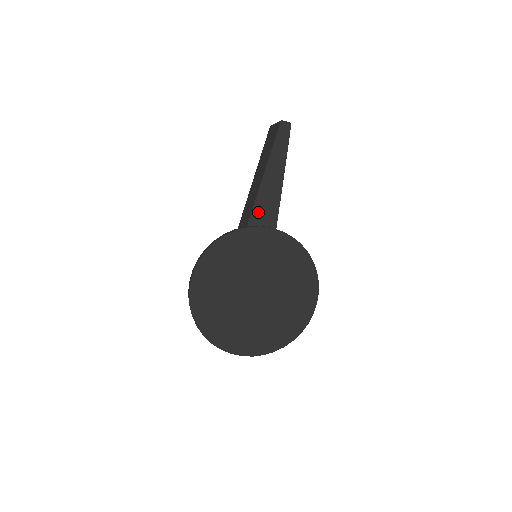
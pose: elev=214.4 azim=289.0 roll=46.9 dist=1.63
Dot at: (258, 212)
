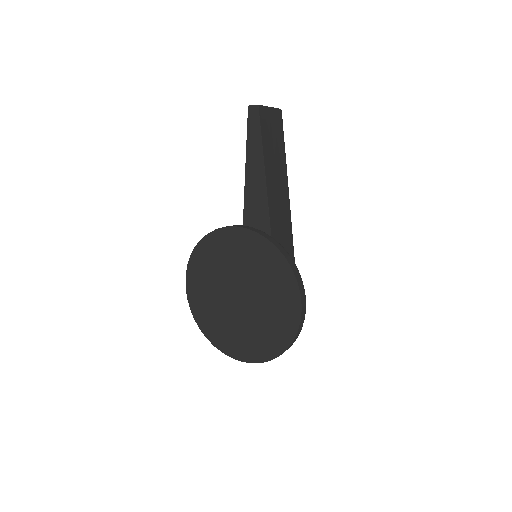
Dot at: (249, 209)
